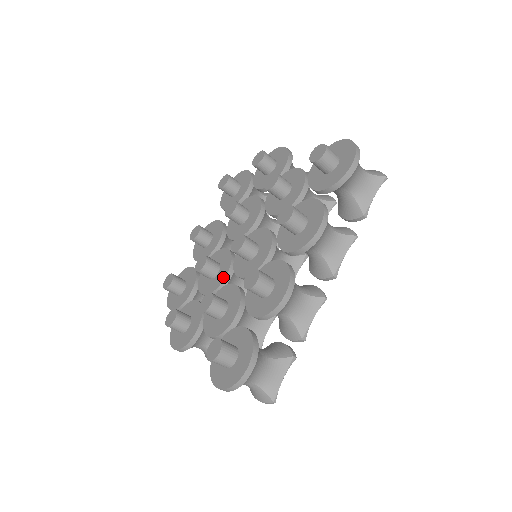
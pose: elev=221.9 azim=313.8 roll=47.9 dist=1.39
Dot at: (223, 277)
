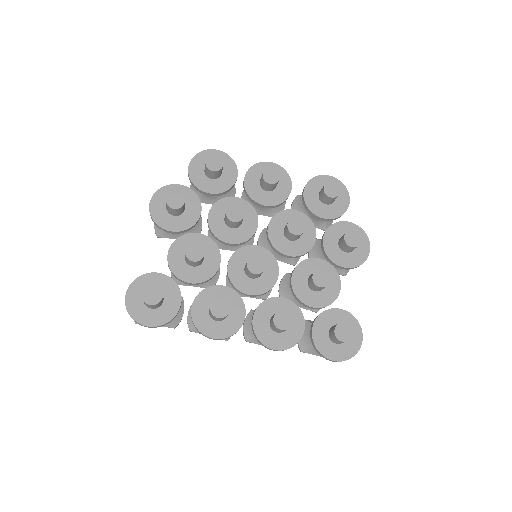
Dot at: (227, 240)
